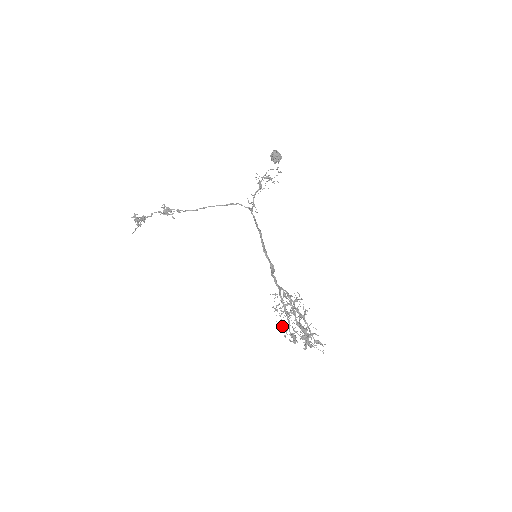
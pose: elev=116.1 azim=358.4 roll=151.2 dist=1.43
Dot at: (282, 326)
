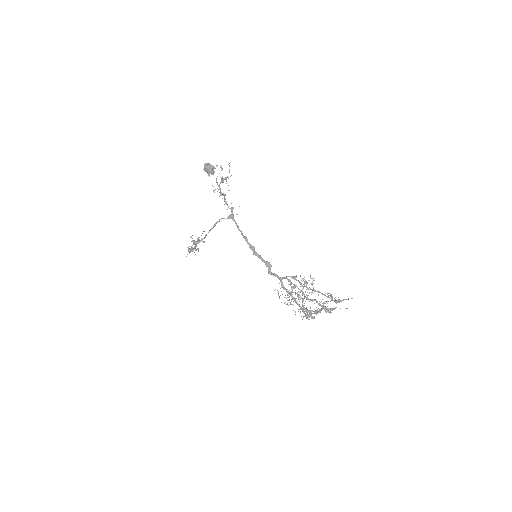
Dot at: (298, 309)
